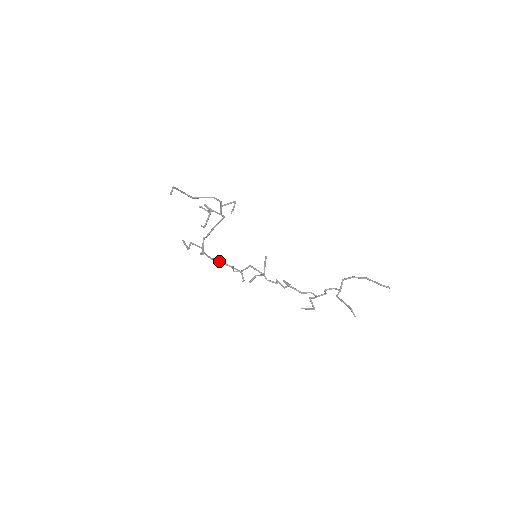
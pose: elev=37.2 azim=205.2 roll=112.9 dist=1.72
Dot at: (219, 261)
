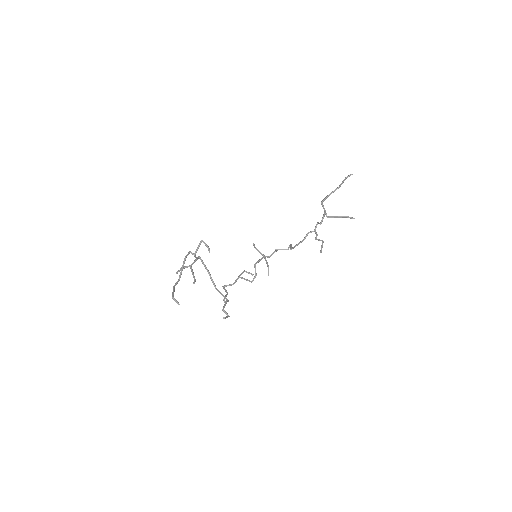
Dot at: occluded
